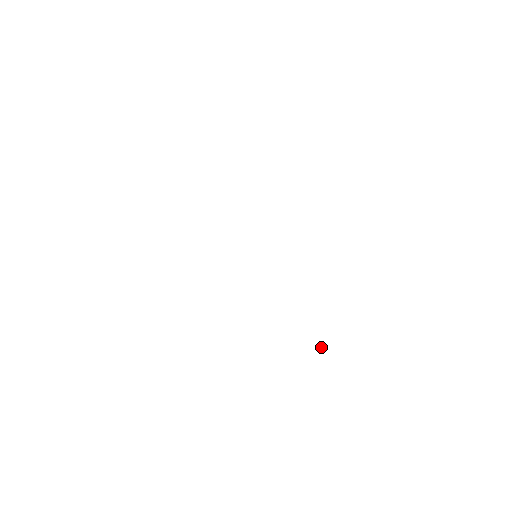
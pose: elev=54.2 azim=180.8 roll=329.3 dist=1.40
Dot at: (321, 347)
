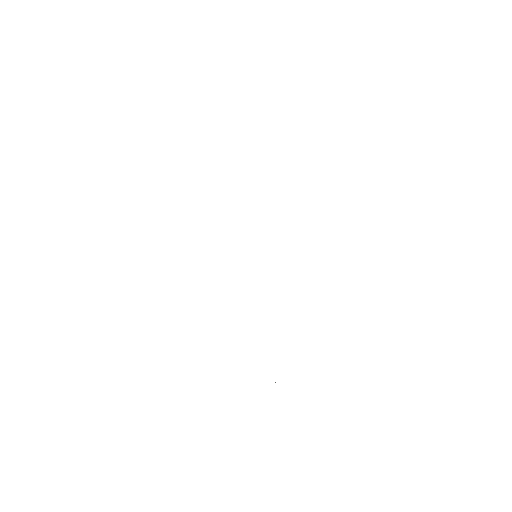
Dot at: occluded
